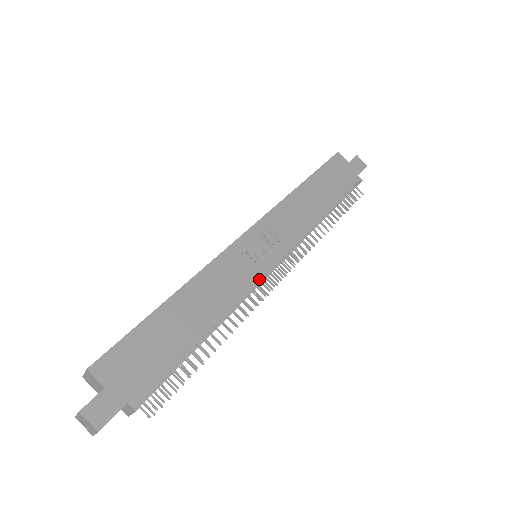
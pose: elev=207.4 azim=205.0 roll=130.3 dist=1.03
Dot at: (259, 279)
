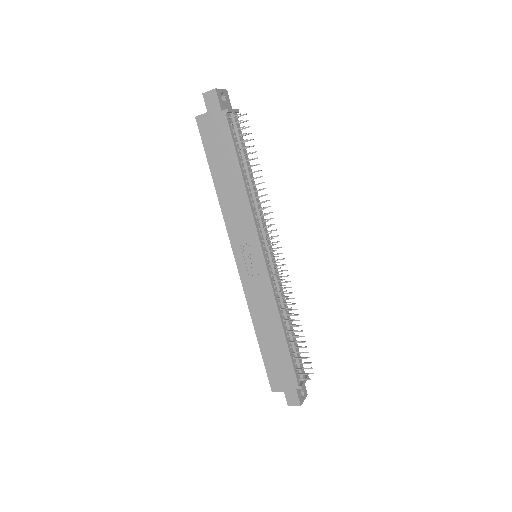
Dot at: (269, 277)
